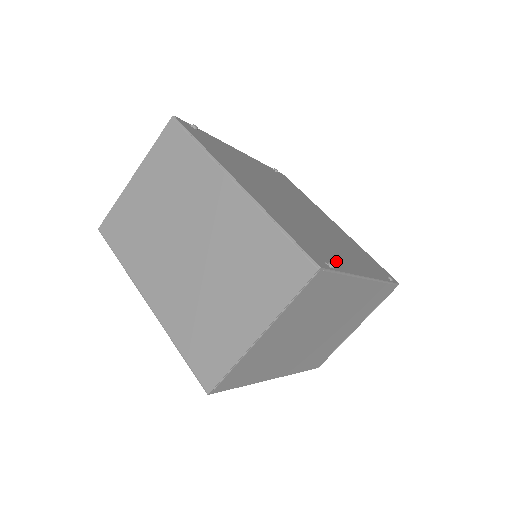
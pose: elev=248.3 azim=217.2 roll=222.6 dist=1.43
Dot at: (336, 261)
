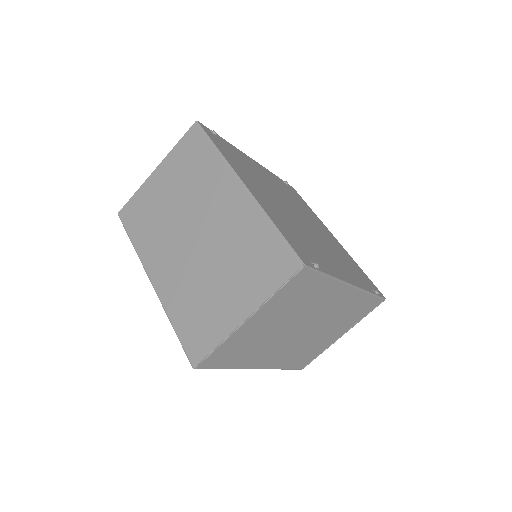
Dot at: (323, 264)
